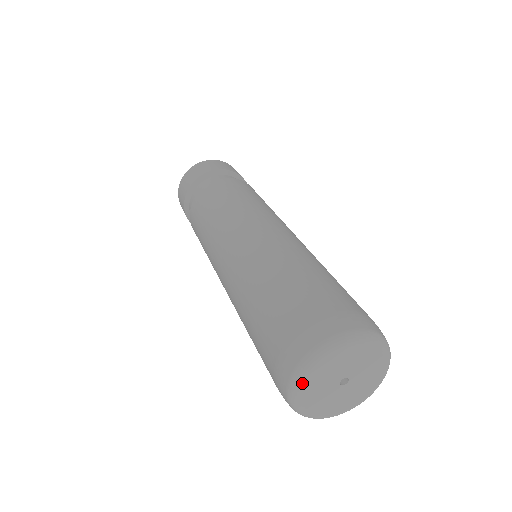
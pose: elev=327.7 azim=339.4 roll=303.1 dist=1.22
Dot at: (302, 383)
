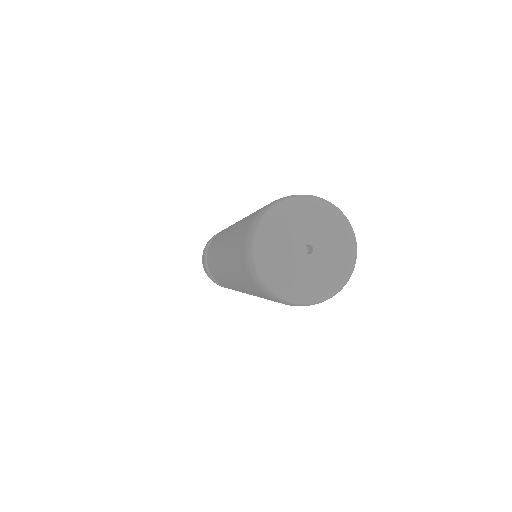
Dot at: (262, 246)
